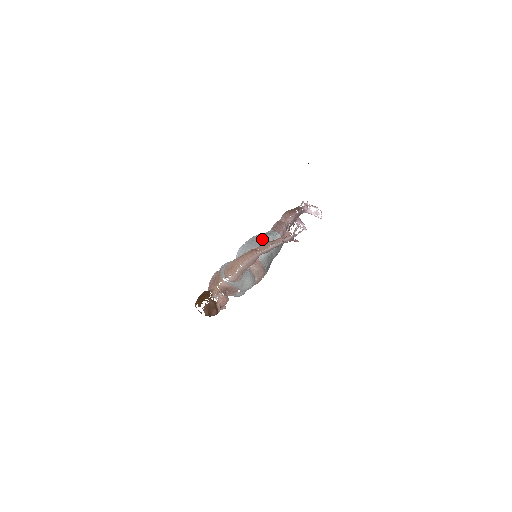
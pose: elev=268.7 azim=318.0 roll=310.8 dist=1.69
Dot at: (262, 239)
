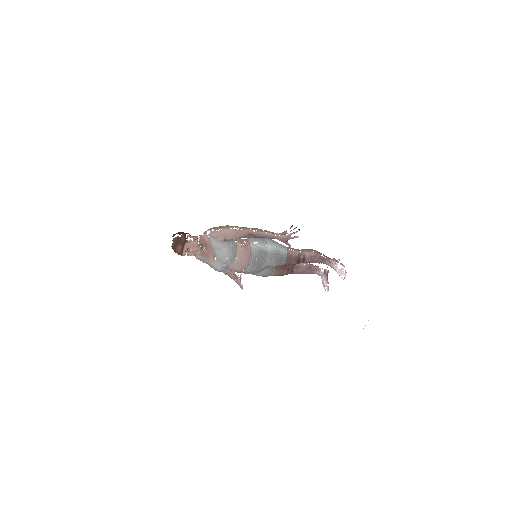
Dot at: (267, 239)
